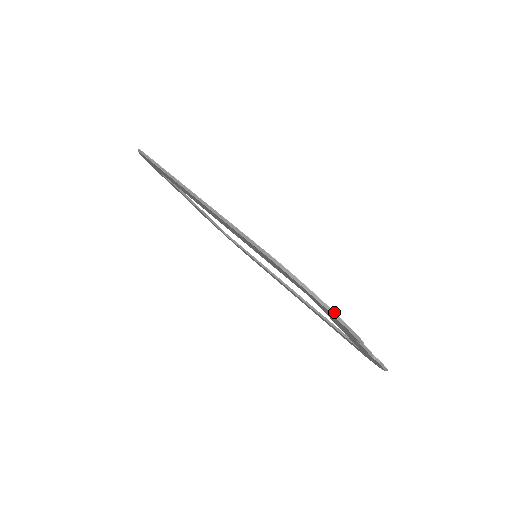
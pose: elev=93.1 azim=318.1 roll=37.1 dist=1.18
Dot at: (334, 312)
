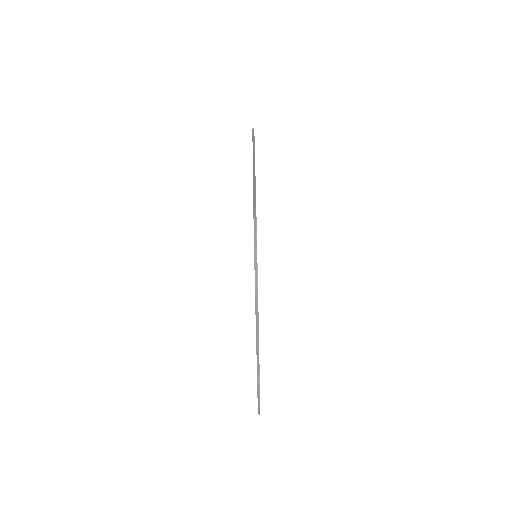
Dot at: (257, 275)
